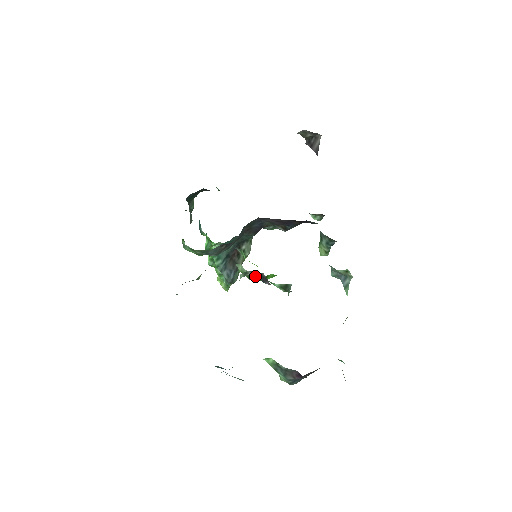
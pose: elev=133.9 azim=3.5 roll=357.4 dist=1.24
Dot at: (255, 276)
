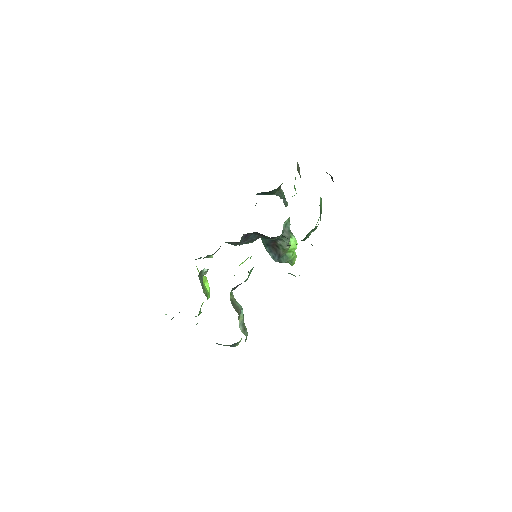
Dot at: occluded
